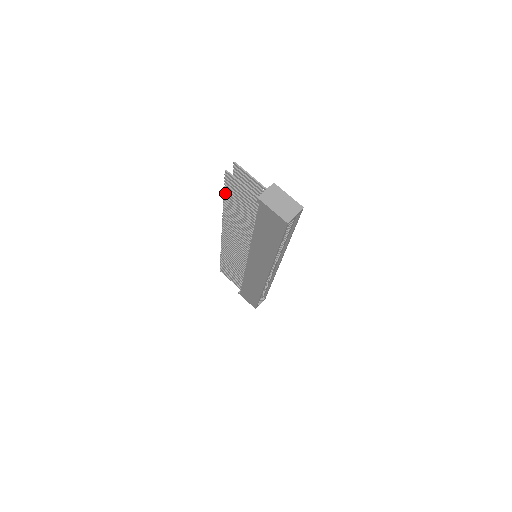
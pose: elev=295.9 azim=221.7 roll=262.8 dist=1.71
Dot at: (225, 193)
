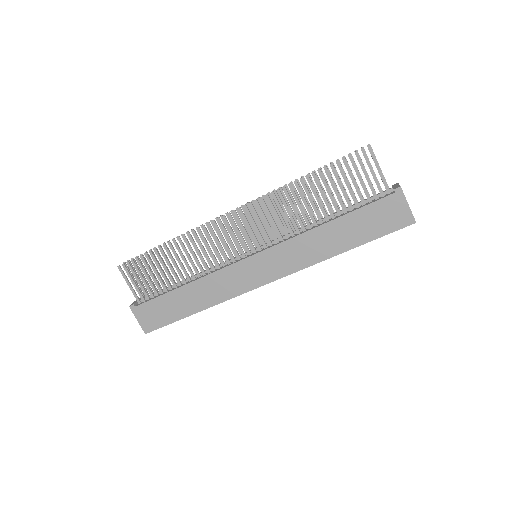
Dot at: (327, 168)
